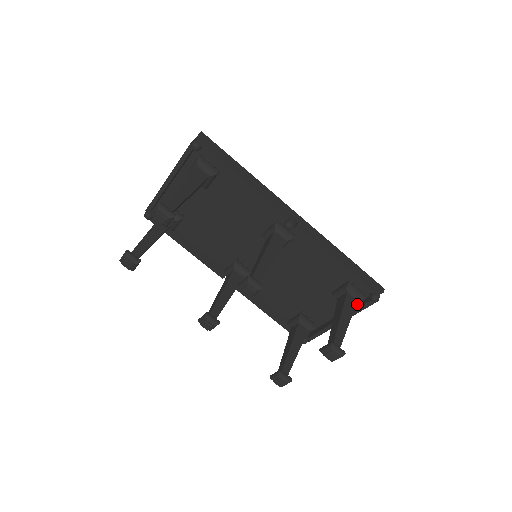
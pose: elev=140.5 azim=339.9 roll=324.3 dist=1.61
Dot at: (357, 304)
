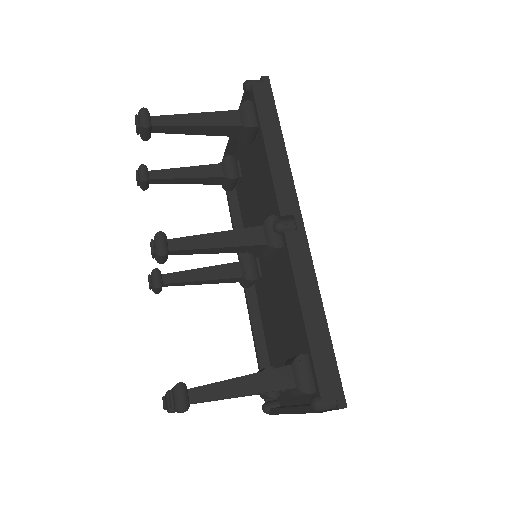
Dot at: occluded
